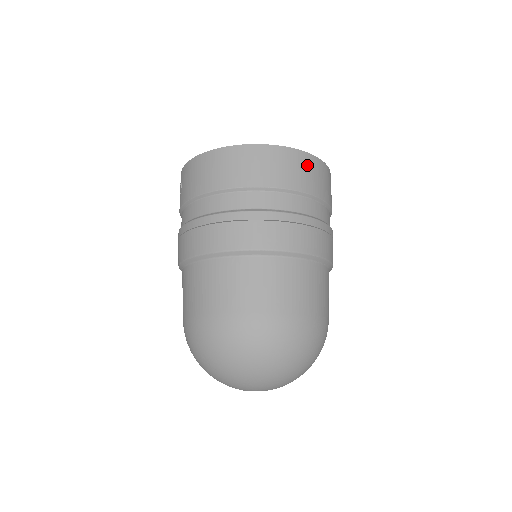
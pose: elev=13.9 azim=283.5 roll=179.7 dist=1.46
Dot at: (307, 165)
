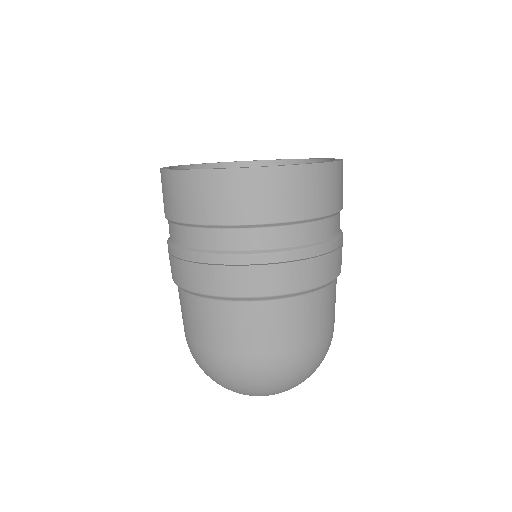
Dot at: (263, 185)
